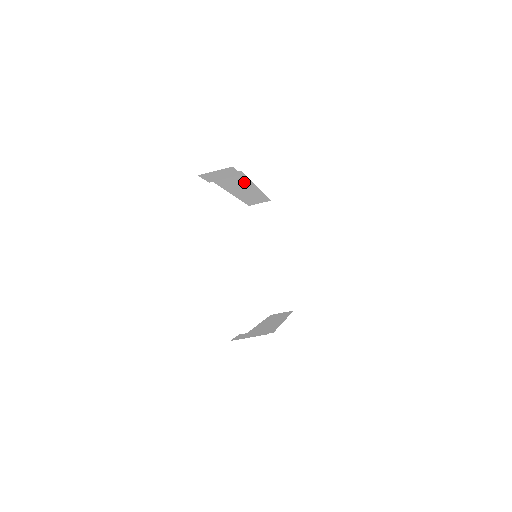
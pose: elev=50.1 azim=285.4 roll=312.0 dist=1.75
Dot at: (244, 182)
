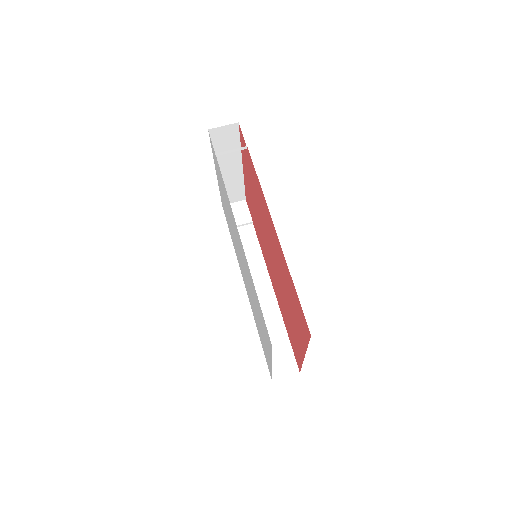
Dot at: (258, 260)
